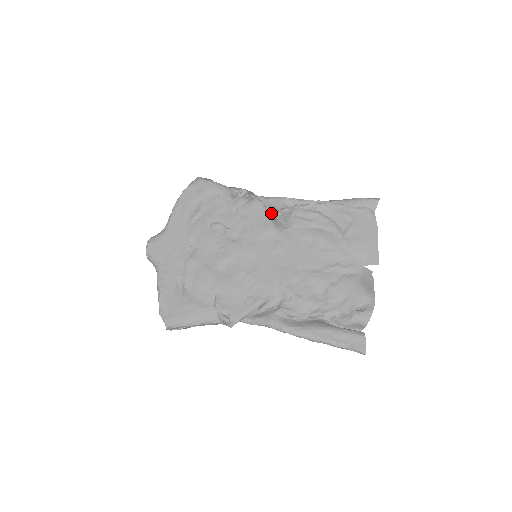
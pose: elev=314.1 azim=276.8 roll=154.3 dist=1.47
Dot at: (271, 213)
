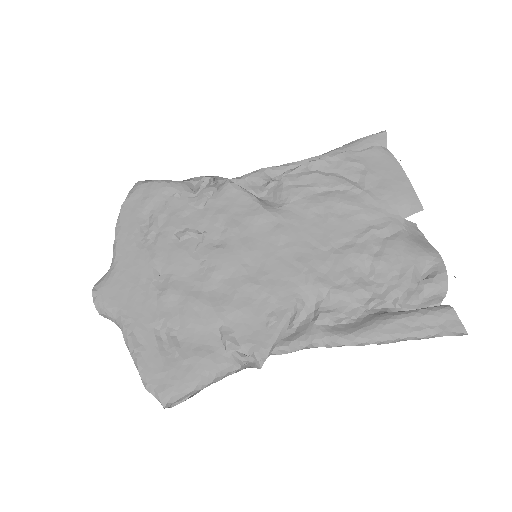
Dot at: occluded
